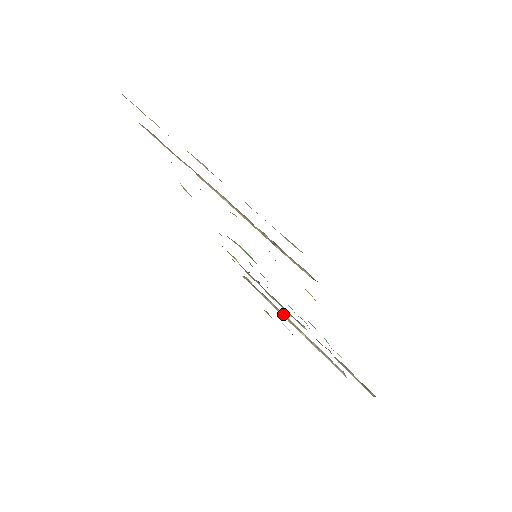
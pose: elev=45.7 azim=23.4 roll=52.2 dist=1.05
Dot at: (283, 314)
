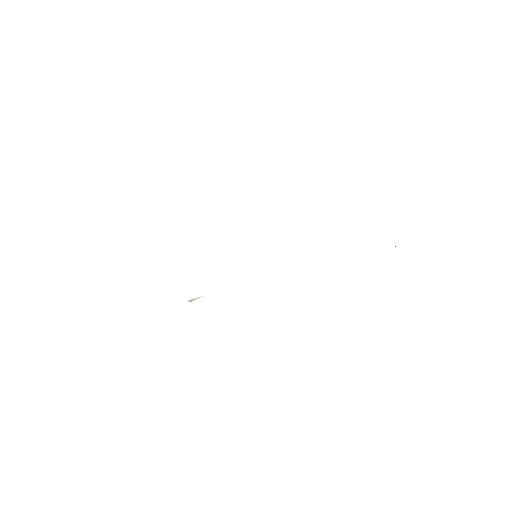
Dot at: occluded
